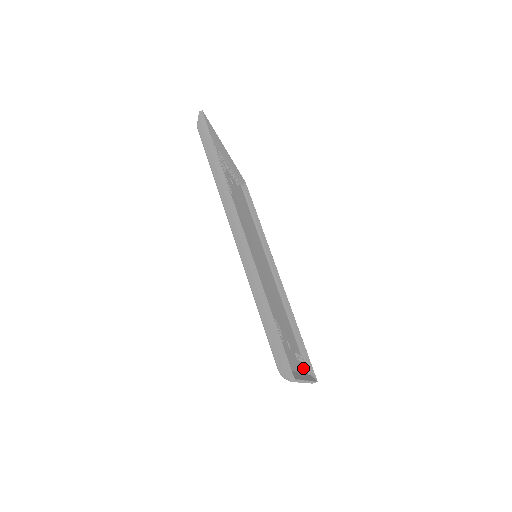
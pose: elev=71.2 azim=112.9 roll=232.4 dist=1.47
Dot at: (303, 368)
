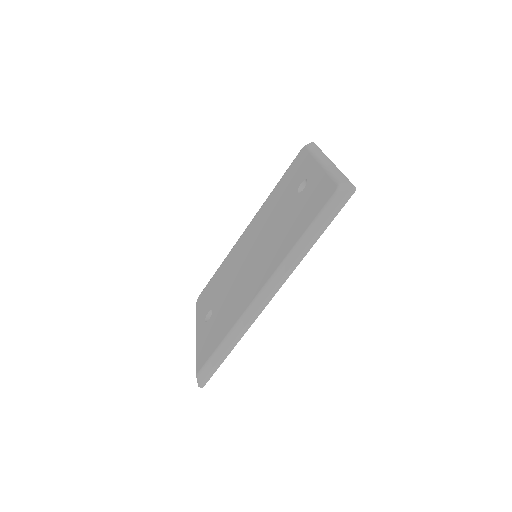
Dot at: occluded
